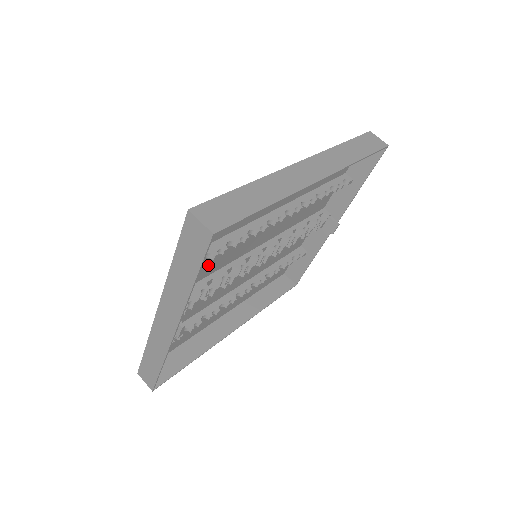
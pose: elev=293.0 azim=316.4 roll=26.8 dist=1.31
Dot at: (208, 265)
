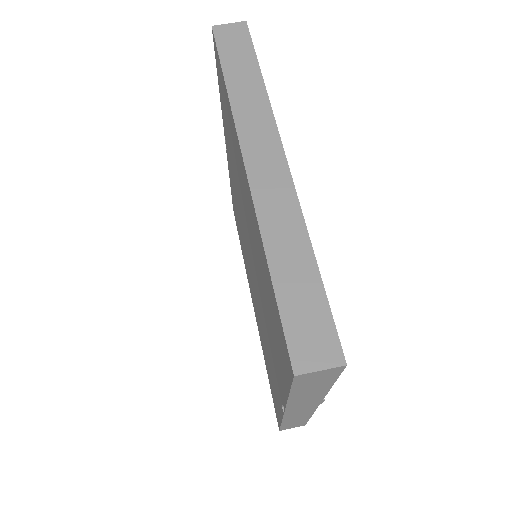
Dot at: occluded
